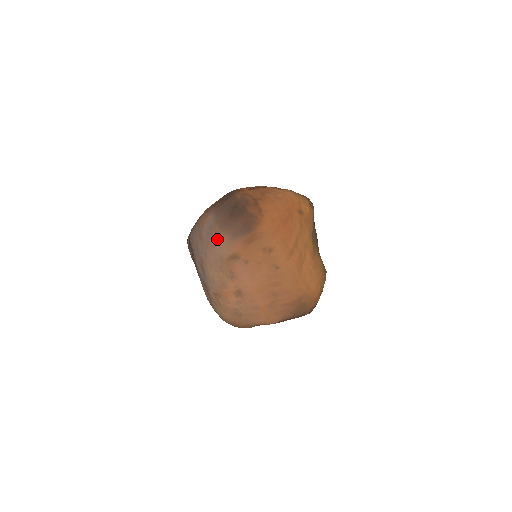
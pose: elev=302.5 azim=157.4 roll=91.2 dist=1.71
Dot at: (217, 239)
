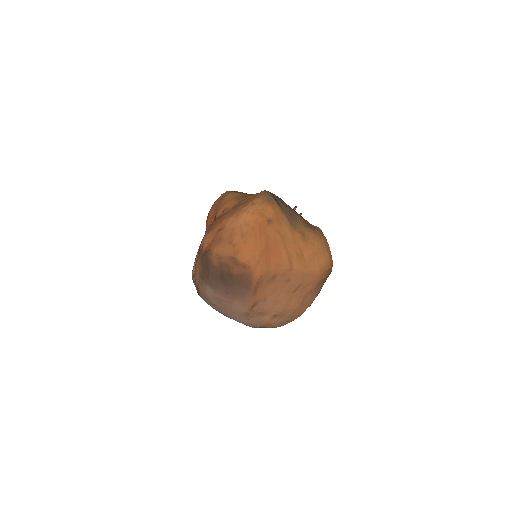
Dot at: (230, 306)
